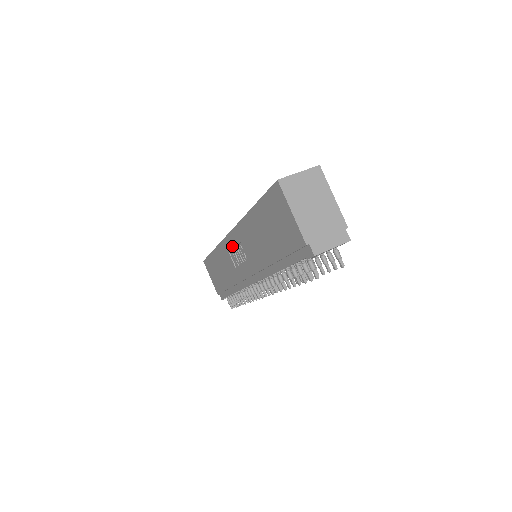
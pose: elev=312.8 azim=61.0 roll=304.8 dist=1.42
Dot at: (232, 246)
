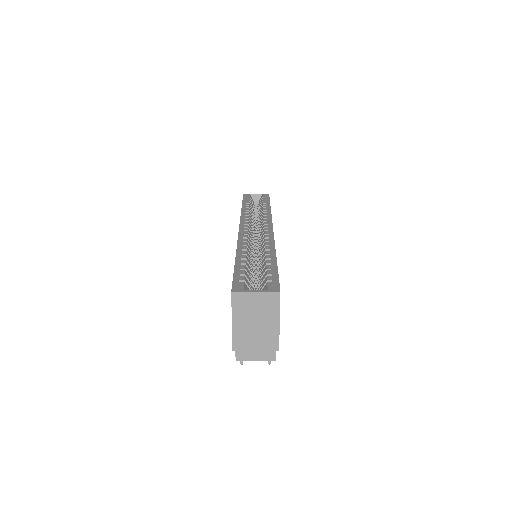
Dot at: occluded
